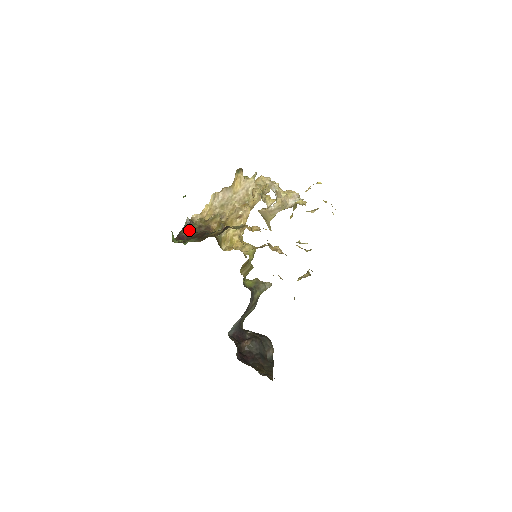
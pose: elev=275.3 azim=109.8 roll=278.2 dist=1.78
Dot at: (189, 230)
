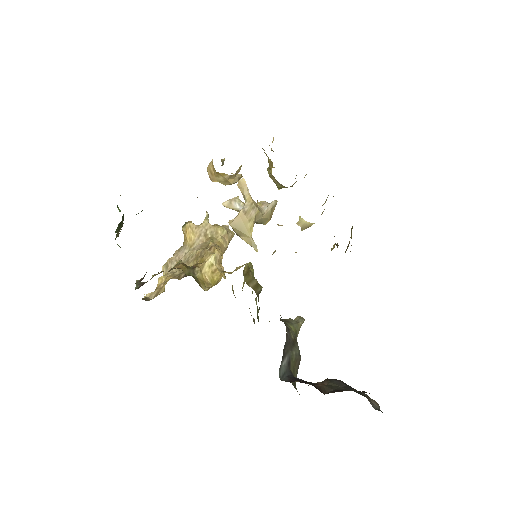
Dot at: occluded
